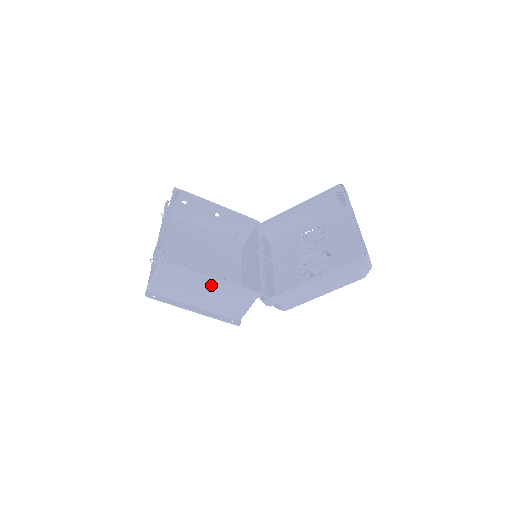
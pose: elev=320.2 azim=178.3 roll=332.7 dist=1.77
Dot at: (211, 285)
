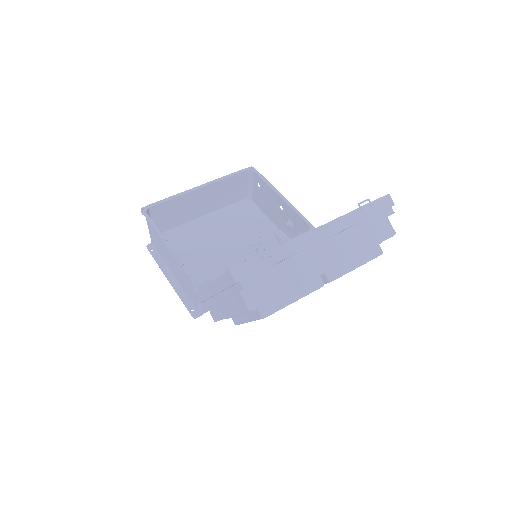
Dot at: (171, 255)
